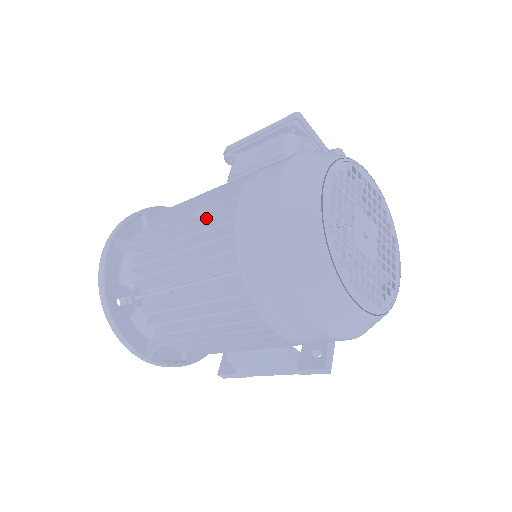
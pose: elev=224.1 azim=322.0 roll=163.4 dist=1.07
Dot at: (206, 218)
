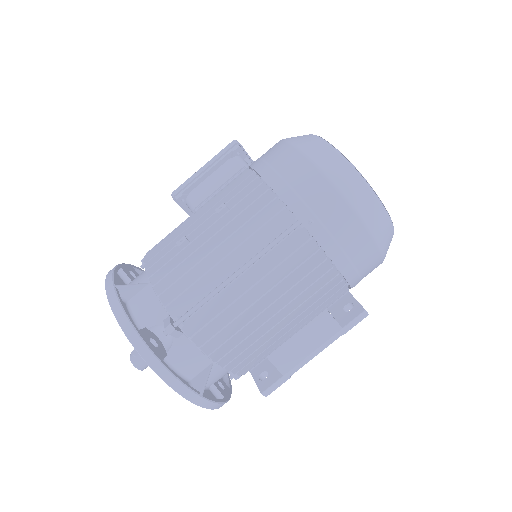
Dot at: (235, 205)
